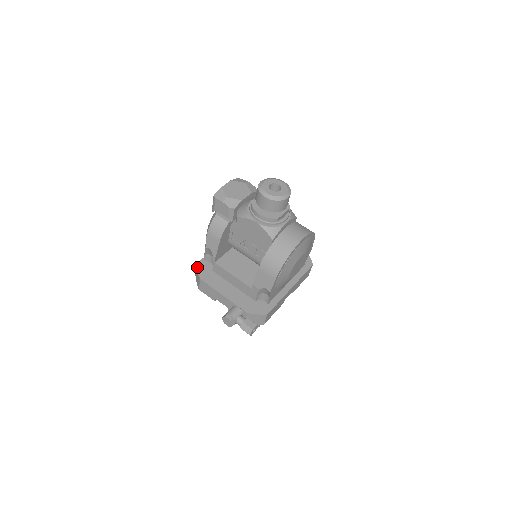
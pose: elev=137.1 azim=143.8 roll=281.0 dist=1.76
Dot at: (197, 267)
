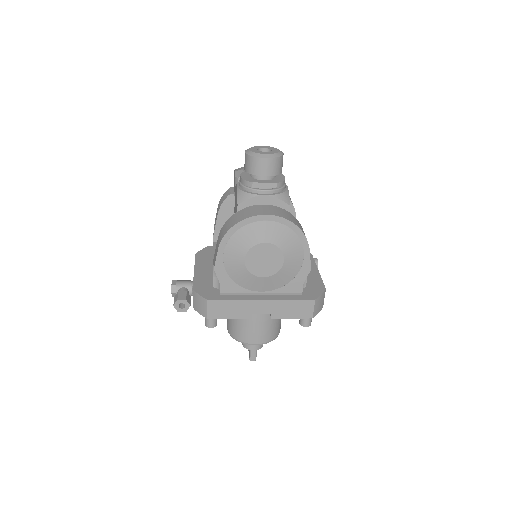
Dot at: (205, 247)
